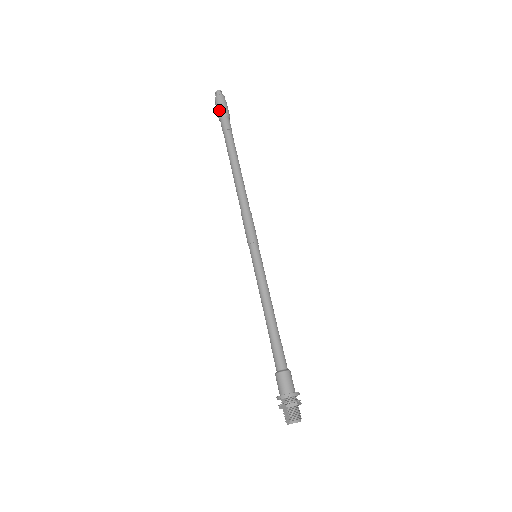
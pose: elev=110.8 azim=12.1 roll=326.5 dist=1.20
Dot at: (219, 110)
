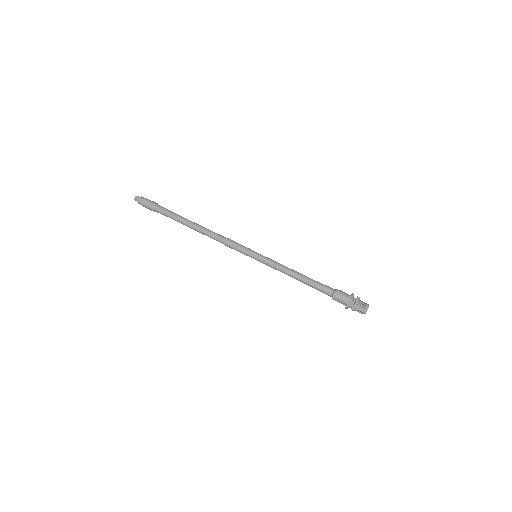
Dot at: (149, 205)
